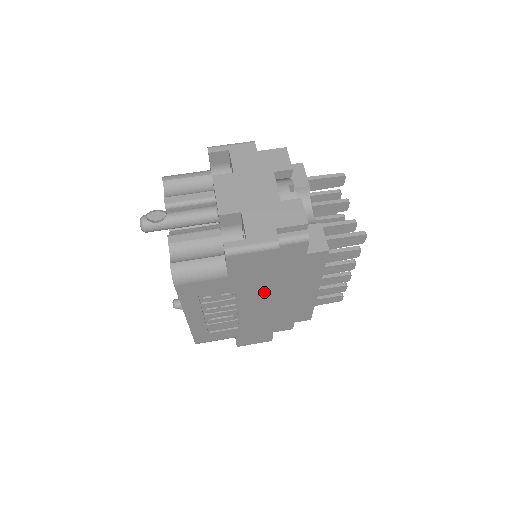
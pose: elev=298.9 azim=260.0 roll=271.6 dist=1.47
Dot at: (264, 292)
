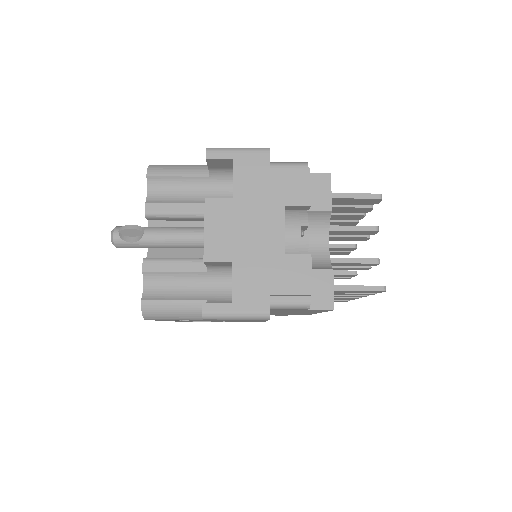
Dot at: occluded
